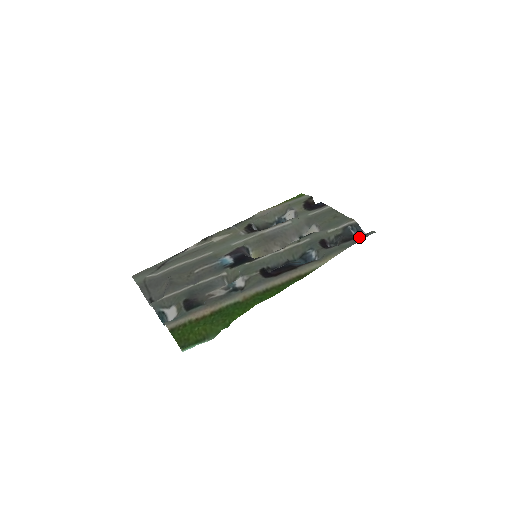
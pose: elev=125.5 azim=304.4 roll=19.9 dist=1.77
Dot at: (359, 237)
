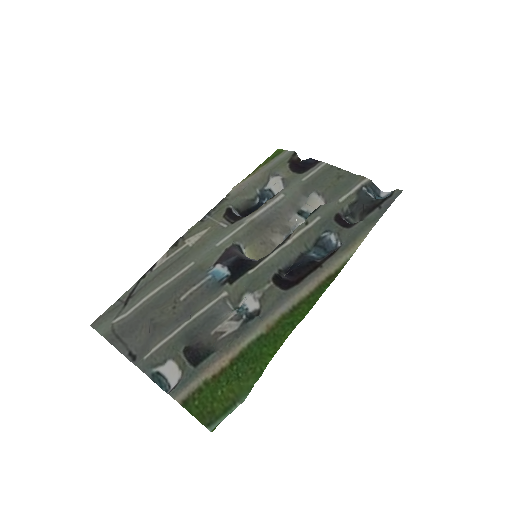
Dot at: (384, 202)
